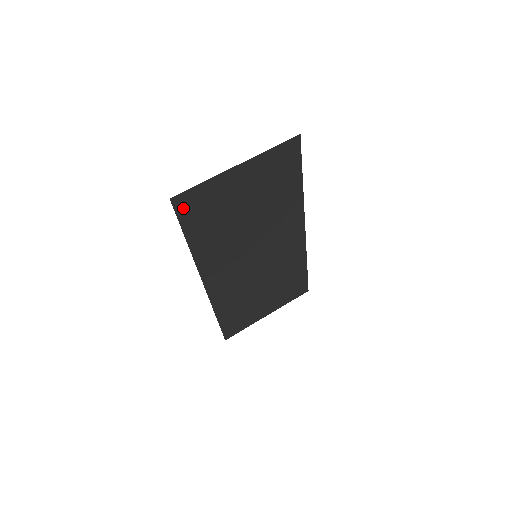
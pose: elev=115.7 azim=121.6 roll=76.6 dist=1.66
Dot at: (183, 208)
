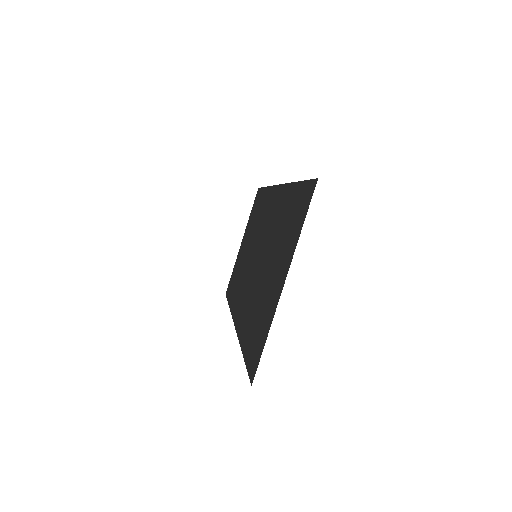
Dot at: (251, 364)
